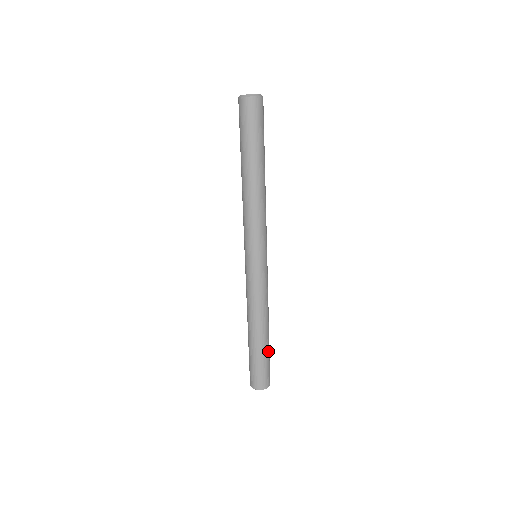
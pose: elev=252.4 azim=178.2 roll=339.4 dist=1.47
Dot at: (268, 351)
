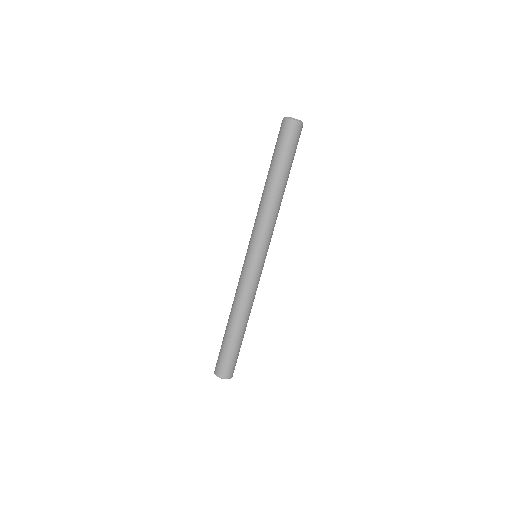
Dot at: (241, 344)
